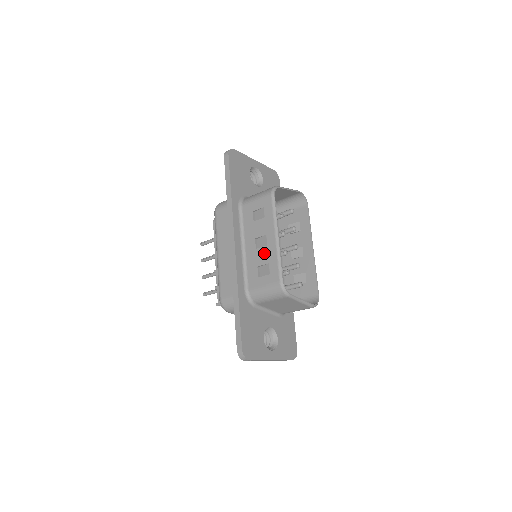
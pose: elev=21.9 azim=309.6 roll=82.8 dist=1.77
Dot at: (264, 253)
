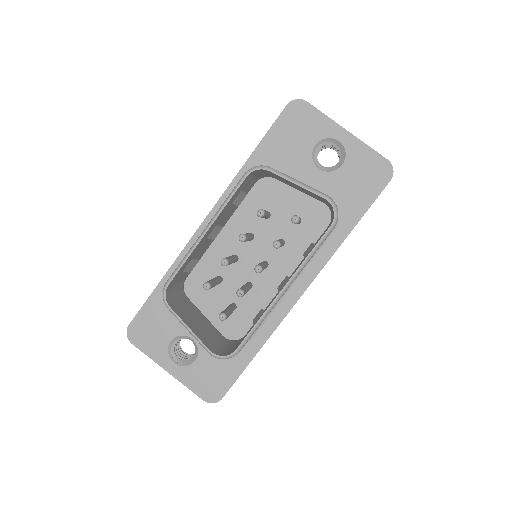
Dot at: occluded
